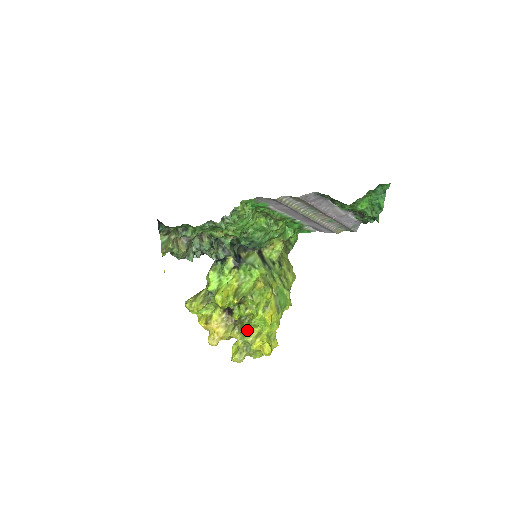
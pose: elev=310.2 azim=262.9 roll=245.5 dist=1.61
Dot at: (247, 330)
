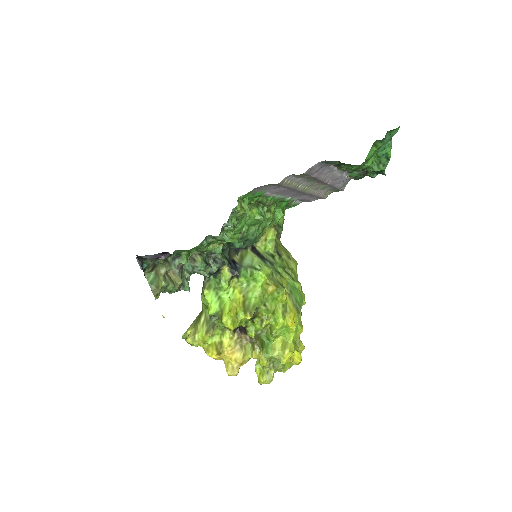
Dot at: (267, 344)
